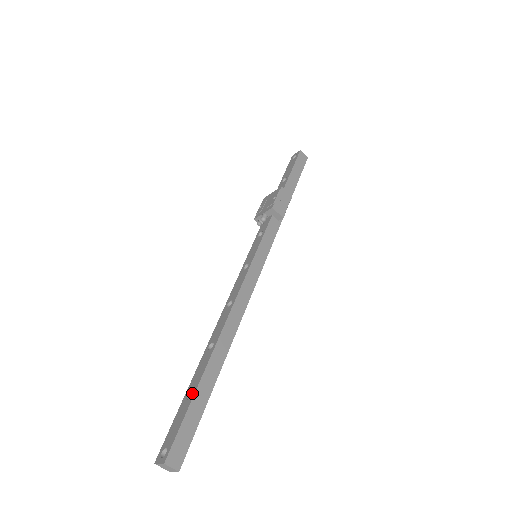
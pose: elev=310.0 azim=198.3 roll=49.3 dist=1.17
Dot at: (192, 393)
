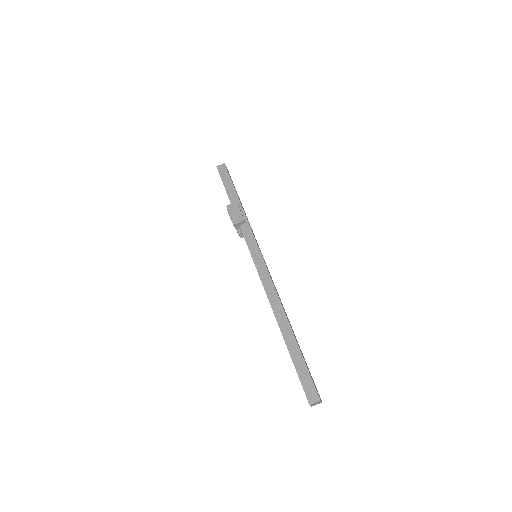
Dot at: (292, 361)
